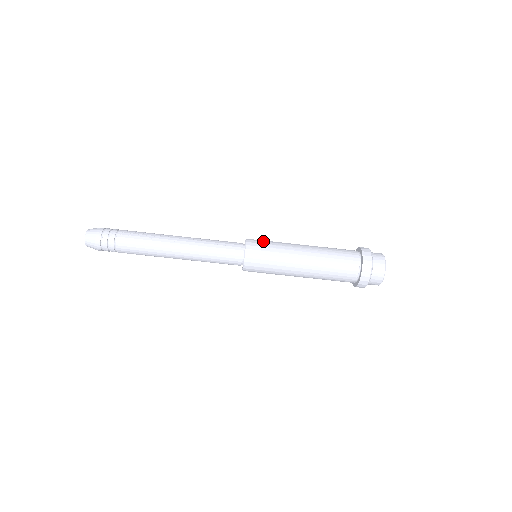
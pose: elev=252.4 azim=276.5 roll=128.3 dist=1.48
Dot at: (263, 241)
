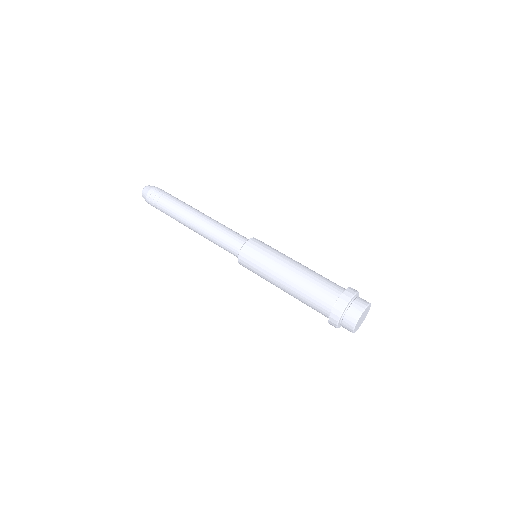
Dot at: occluded
